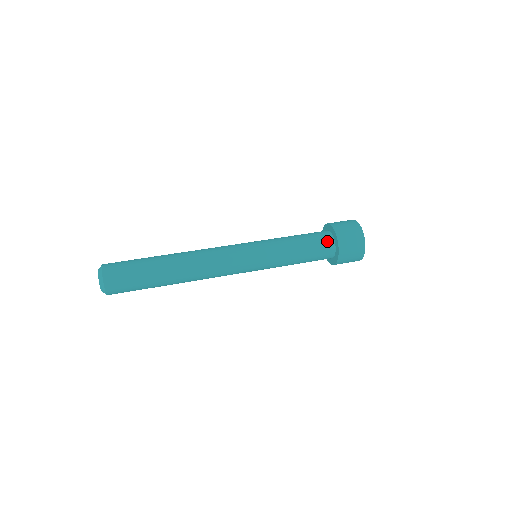
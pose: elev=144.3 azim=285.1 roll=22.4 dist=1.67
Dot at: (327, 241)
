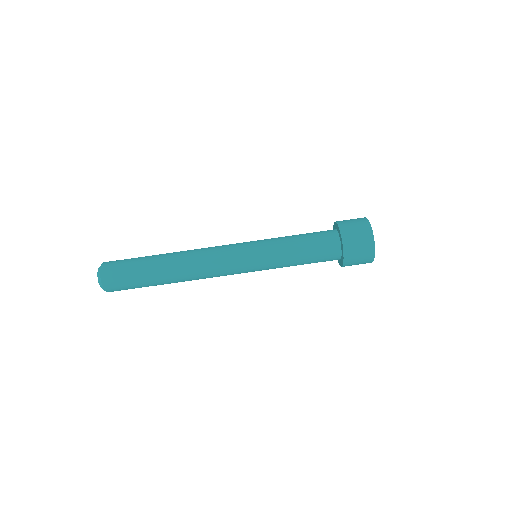
Dot at: (332, 260)
